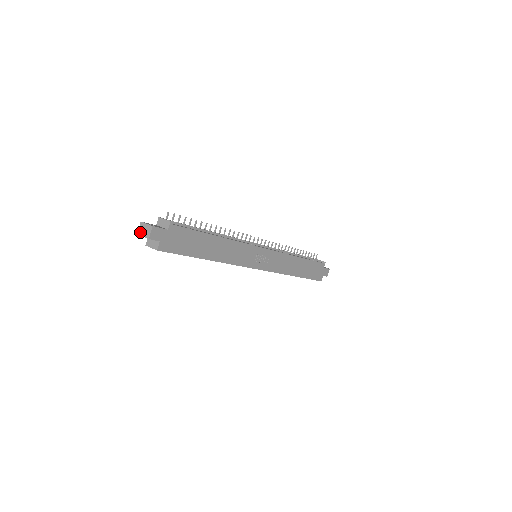
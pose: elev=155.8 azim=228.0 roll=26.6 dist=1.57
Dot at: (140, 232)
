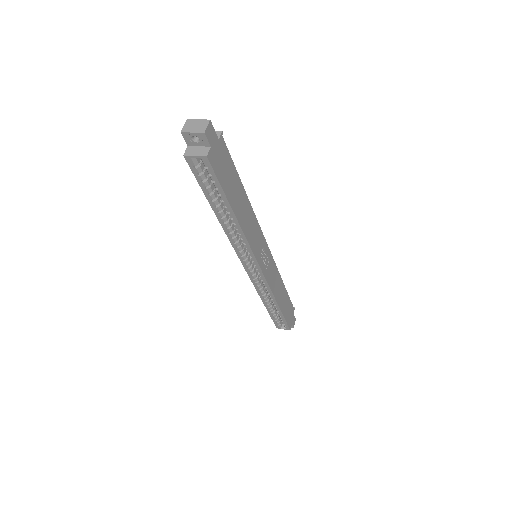
Dot at: (187, 129)
